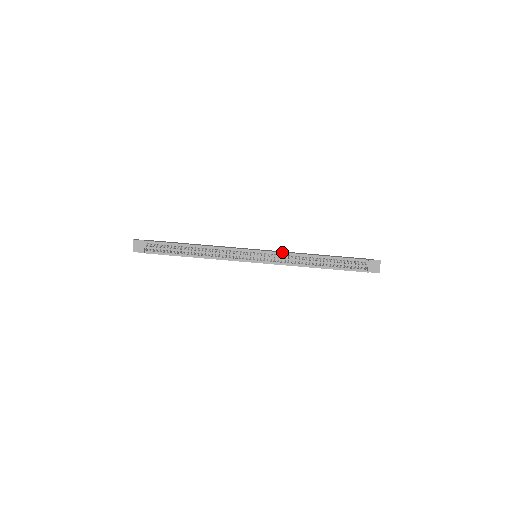
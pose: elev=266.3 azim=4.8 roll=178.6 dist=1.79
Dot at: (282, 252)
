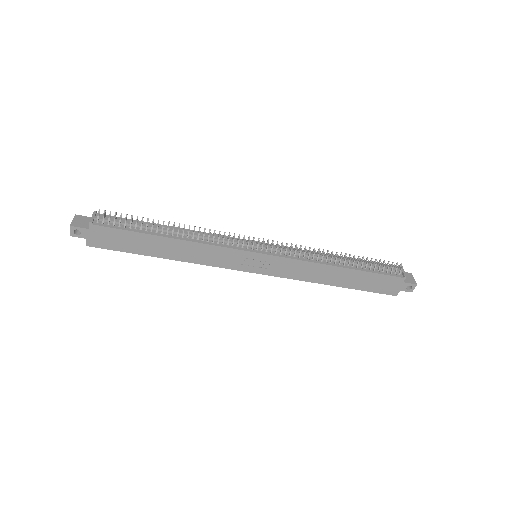
Dot at: occluded
